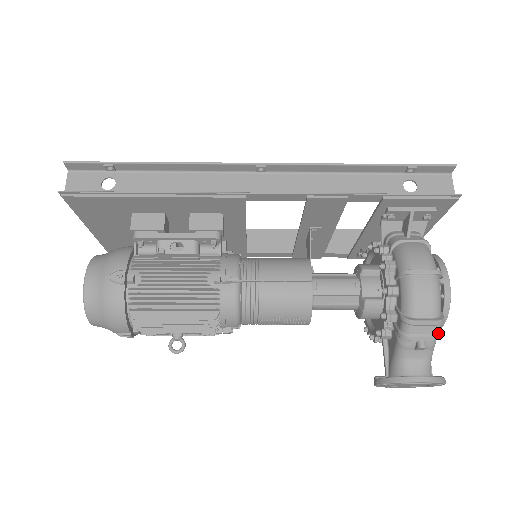
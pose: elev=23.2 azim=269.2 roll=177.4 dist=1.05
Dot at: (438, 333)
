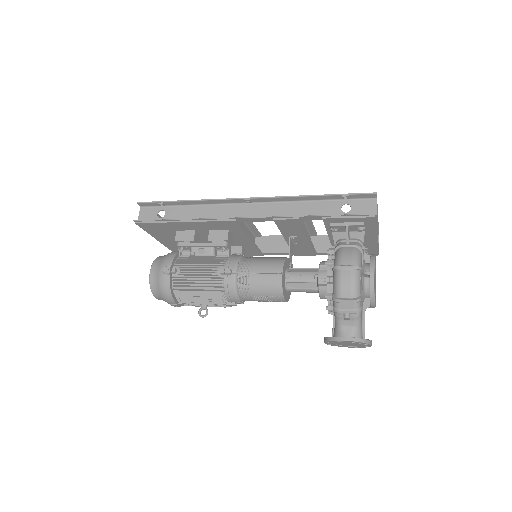
Dot at: (358, 309)
